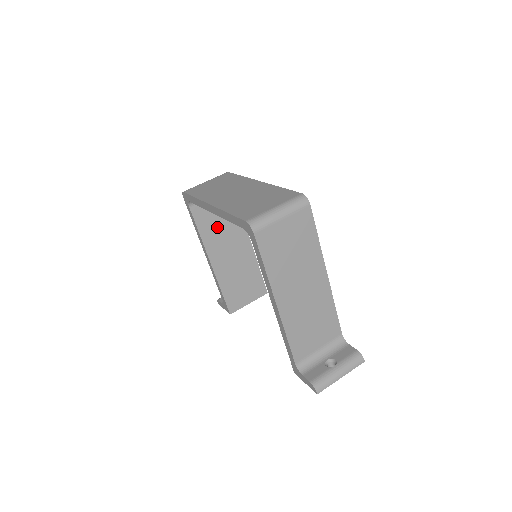
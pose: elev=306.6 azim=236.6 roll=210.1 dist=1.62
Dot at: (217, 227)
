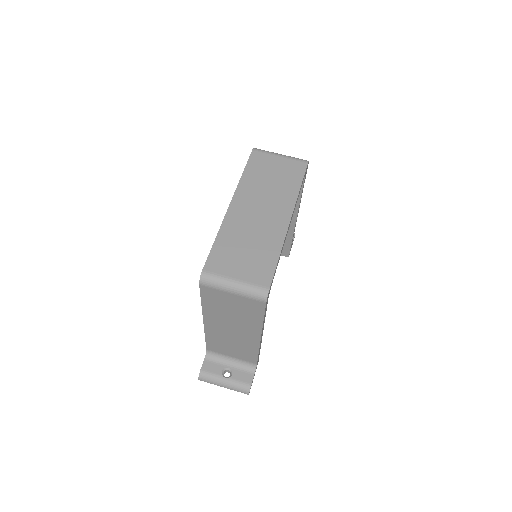
Dot at: occluded
